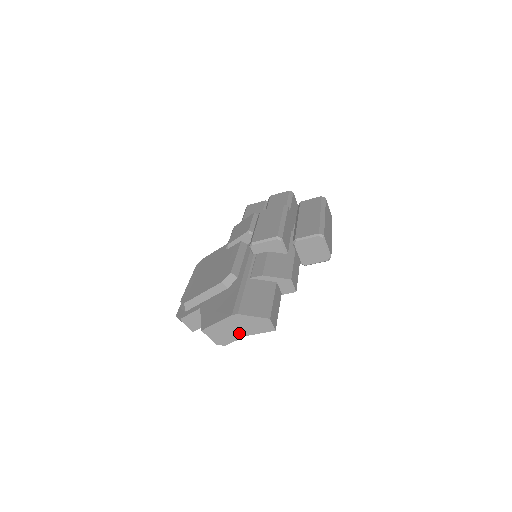
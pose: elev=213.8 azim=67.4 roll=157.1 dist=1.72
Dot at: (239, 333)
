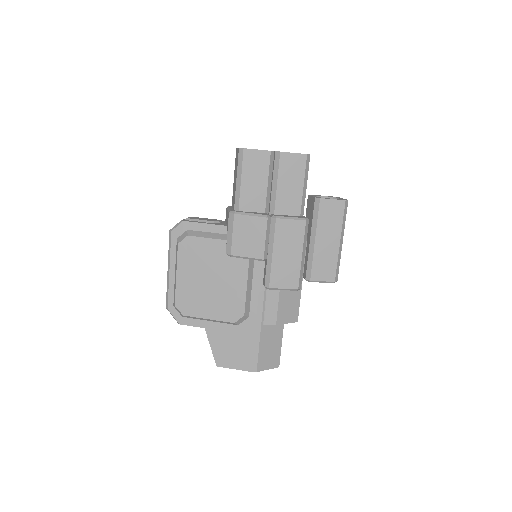
Dot at: occluded
